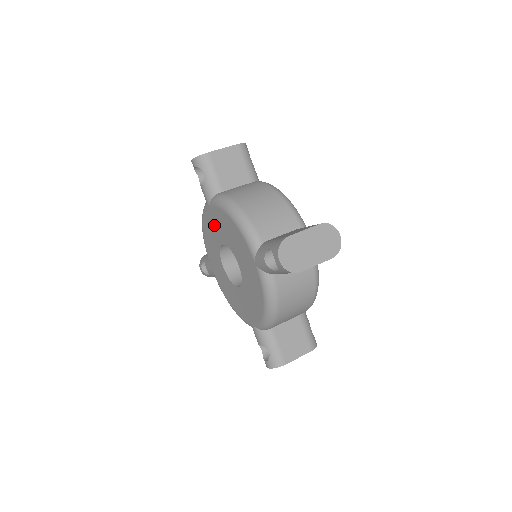
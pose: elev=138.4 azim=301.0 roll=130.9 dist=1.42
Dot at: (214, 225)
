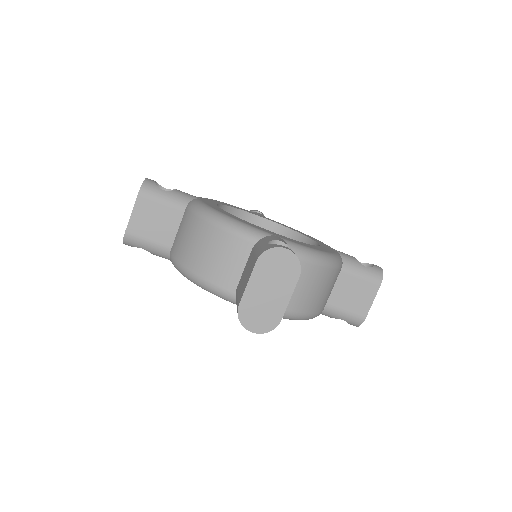
Dot at: occluded
